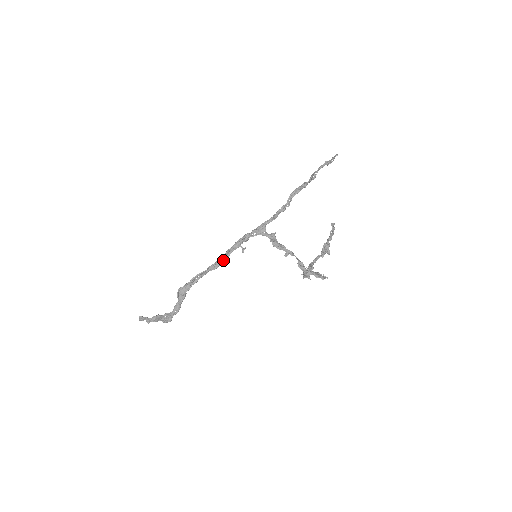
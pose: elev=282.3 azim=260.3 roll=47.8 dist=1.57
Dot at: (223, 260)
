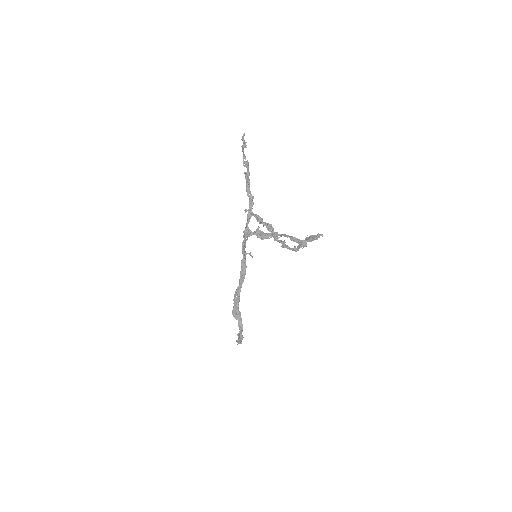
Dot at: (244, 272)
